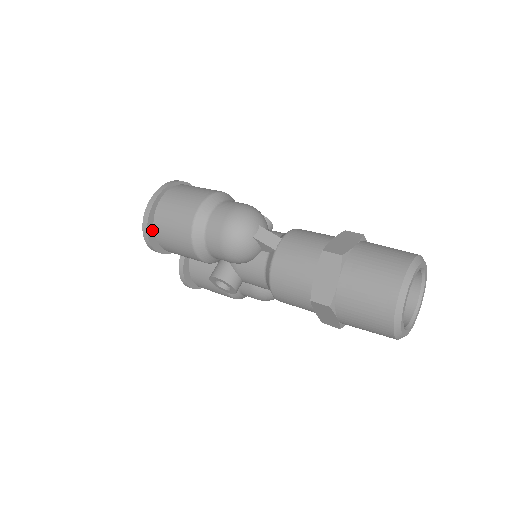
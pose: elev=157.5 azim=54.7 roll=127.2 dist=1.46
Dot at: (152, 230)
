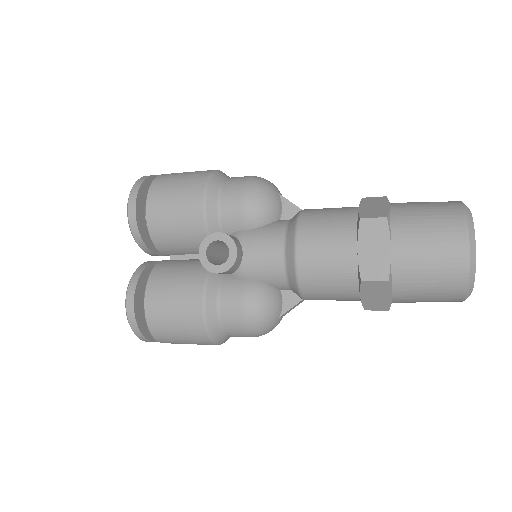
Dot at: (144, 191)
